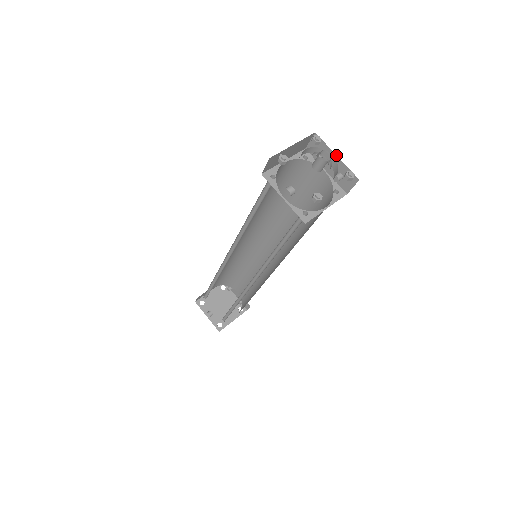
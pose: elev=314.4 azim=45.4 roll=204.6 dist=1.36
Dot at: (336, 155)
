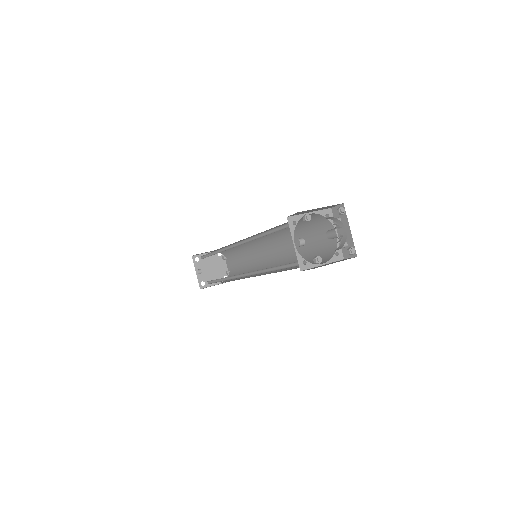
Dot at: occluded
